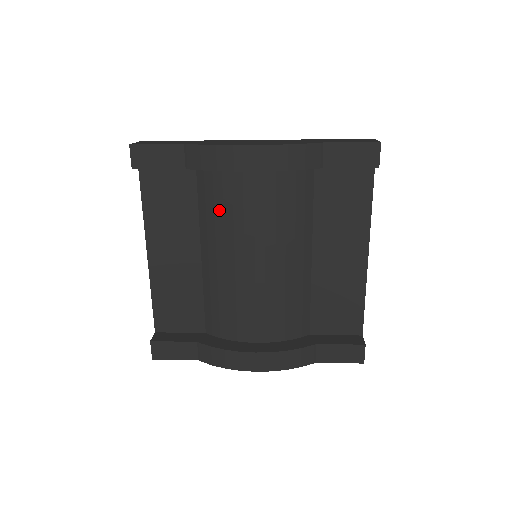
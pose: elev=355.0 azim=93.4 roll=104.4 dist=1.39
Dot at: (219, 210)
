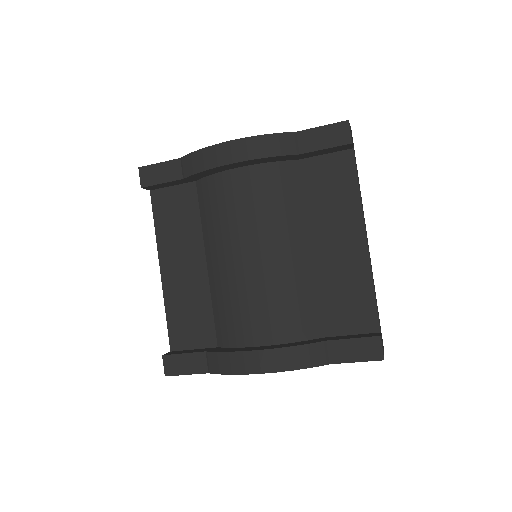
Dot at: (215, 213)
